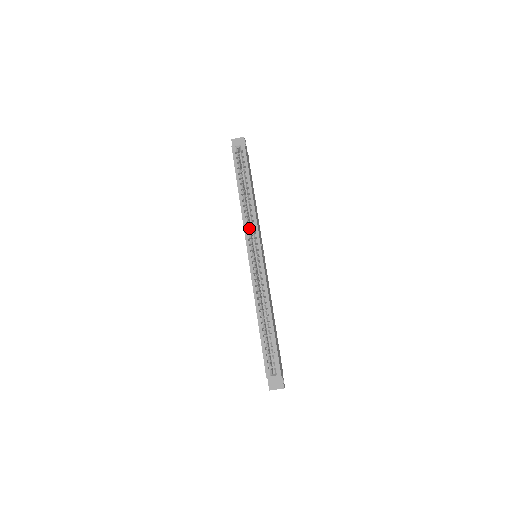
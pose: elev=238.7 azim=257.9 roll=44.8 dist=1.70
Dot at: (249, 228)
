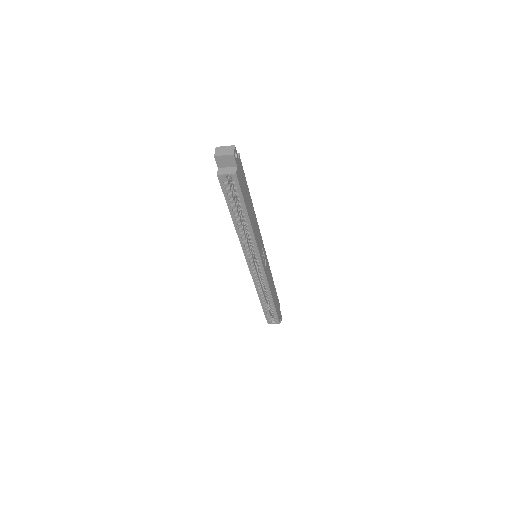
Dot at: (248, 246)
